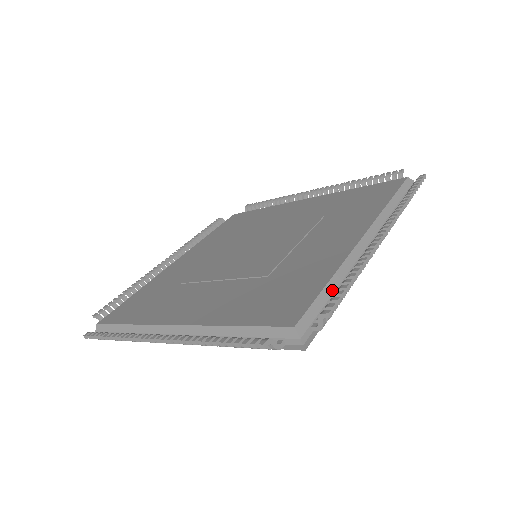
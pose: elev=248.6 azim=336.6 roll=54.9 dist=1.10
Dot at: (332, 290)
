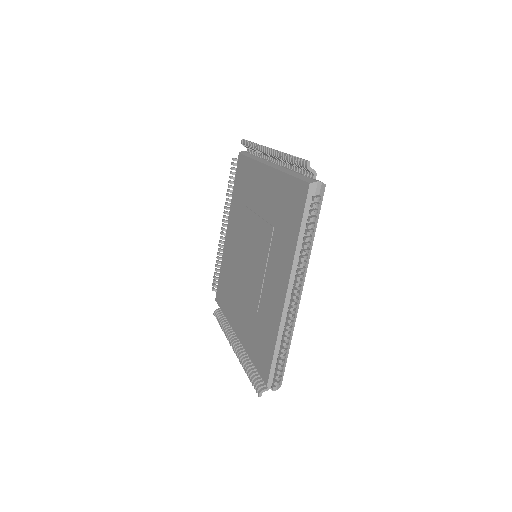
Dot at: occluded
